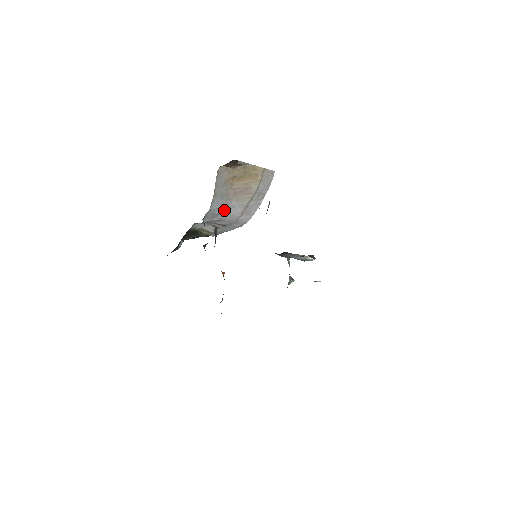
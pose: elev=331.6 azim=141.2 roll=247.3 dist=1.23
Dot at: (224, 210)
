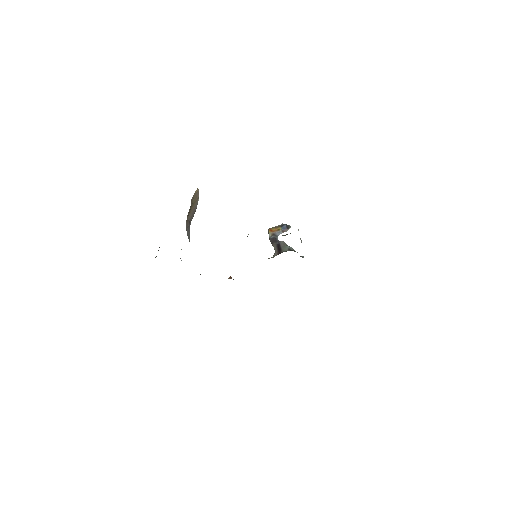
Dot at: occluded
